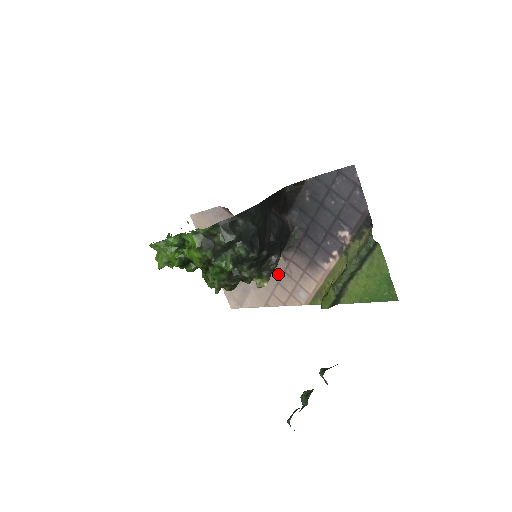
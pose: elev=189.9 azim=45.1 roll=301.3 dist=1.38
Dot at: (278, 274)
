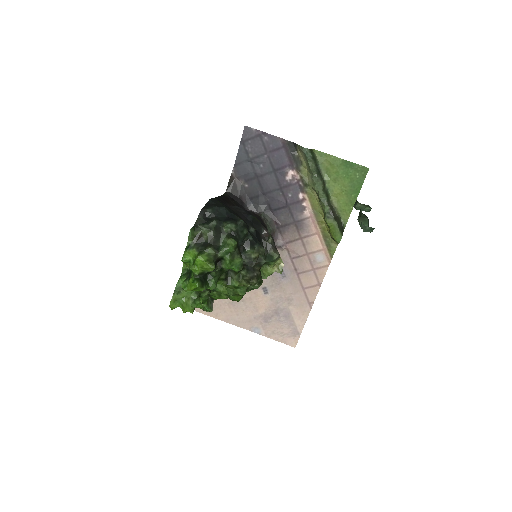
Dot at: (290, 267)
